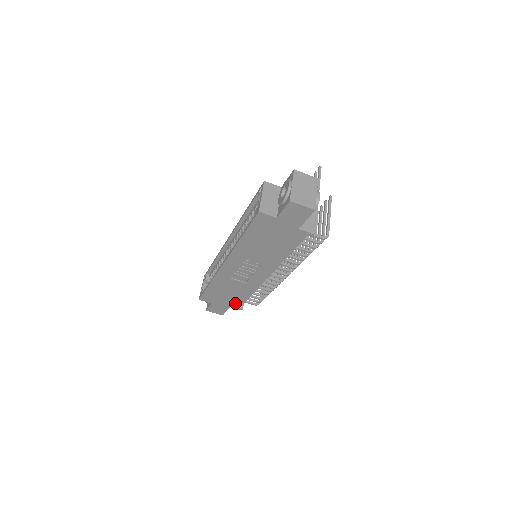
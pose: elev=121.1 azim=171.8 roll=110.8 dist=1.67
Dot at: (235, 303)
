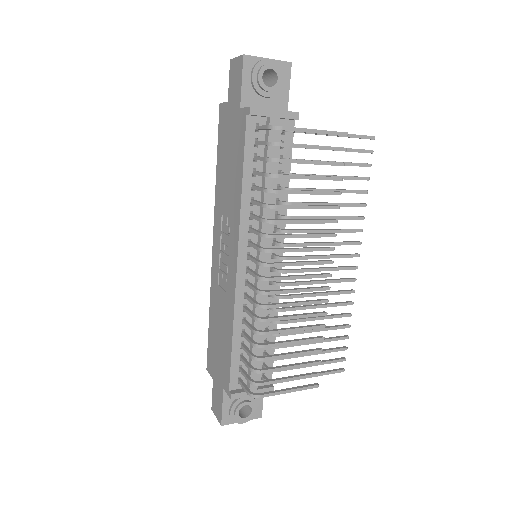
Dot at: (226, 372)
